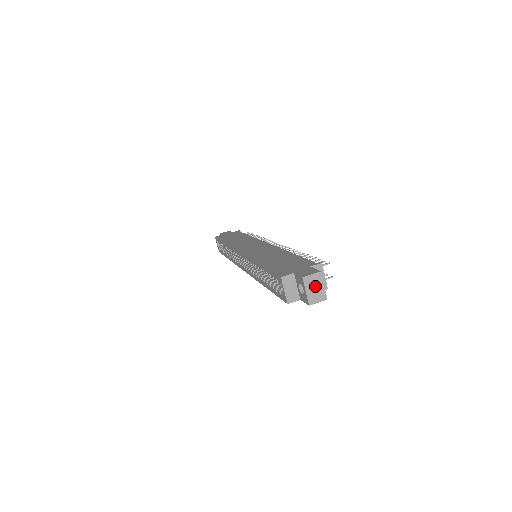
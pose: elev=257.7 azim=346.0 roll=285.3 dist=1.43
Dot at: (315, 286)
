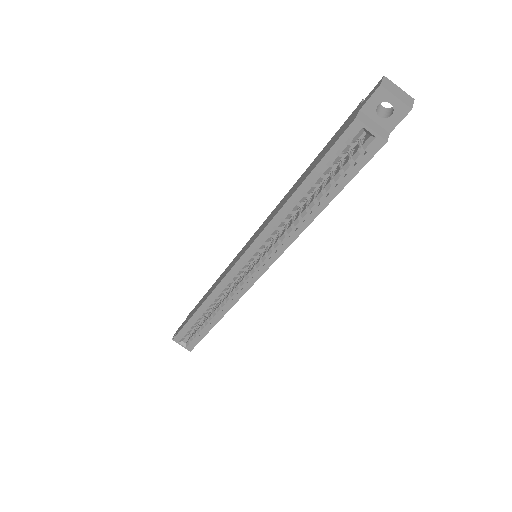
Dot at: (395, 90)
